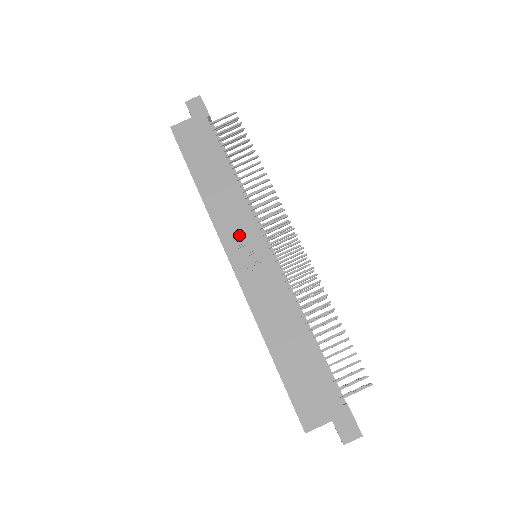
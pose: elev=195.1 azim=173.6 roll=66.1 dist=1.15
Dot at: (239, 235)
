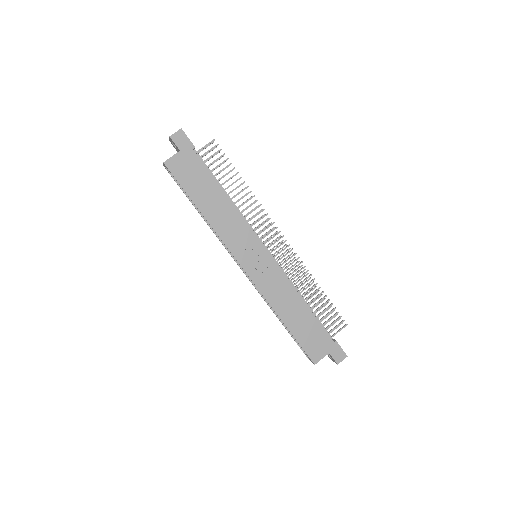
Dot at: (244, 246)
